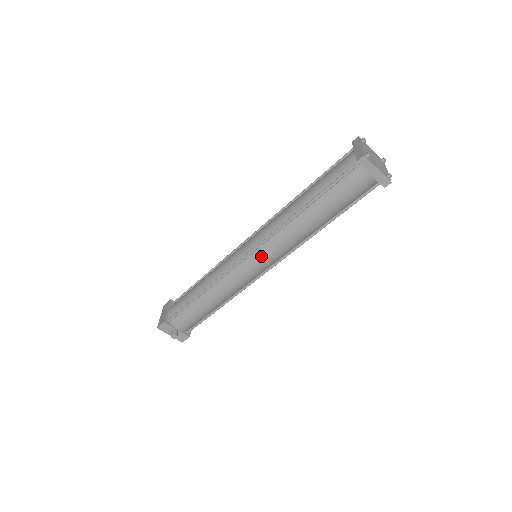
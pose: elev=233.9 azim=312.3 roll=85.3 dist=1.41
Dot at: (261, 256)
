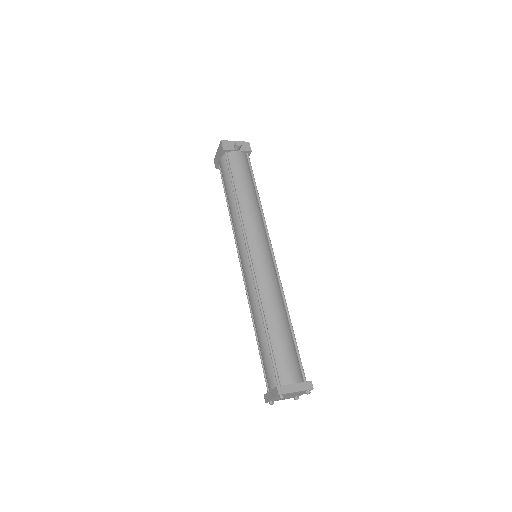
Dot at: occluded
